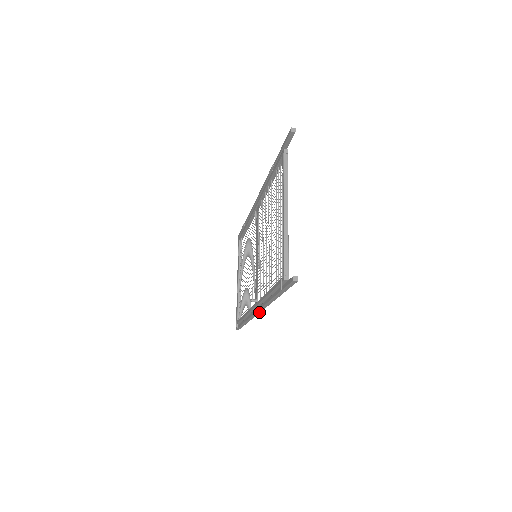
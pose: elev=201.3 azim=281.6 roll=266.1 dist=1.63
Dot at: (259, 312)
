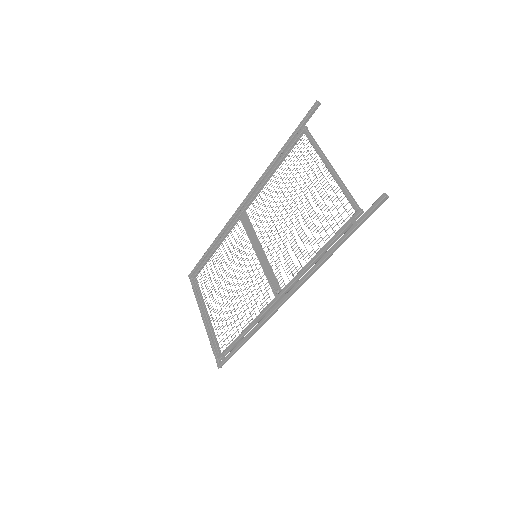
Dot at: (289, 297)
